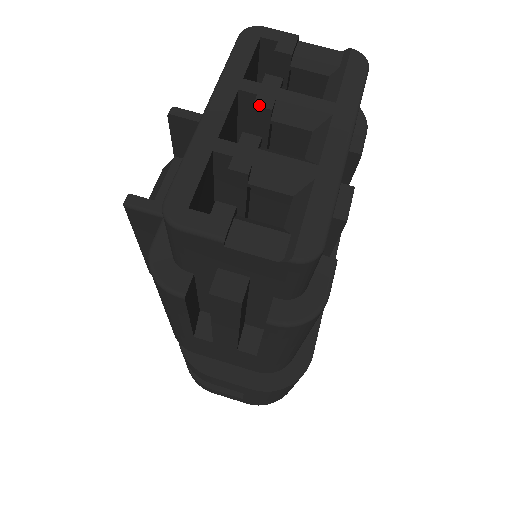
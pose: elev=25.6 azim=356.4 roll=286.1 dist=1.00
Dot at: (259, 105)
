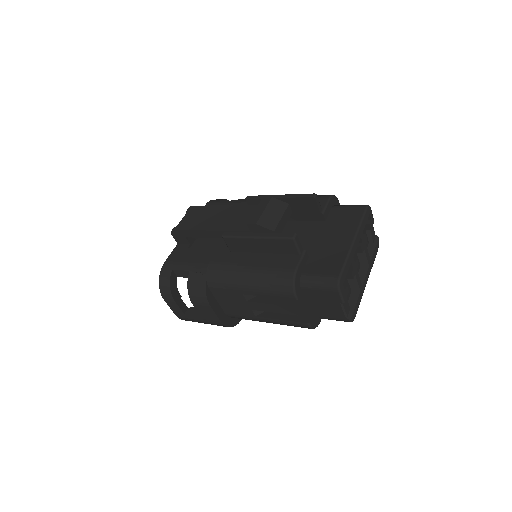
Dot at: (362, 249)
